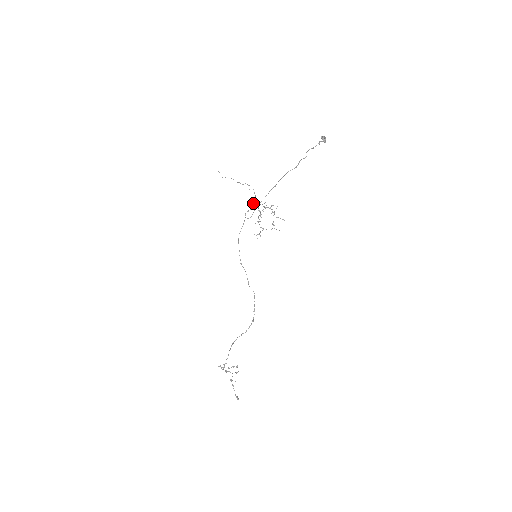
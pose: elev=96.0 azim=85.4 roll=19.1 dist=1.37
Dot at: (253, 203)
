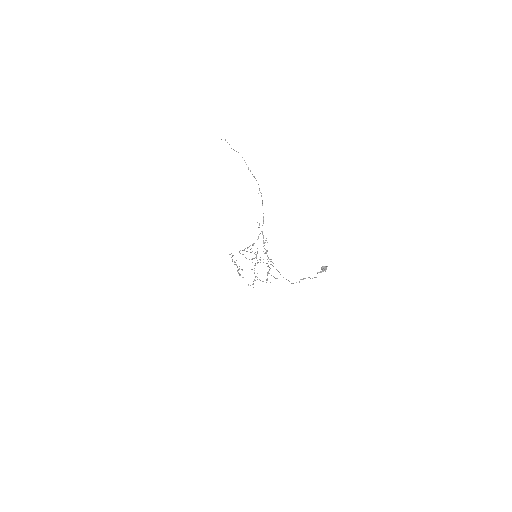
Dot at: occluded
